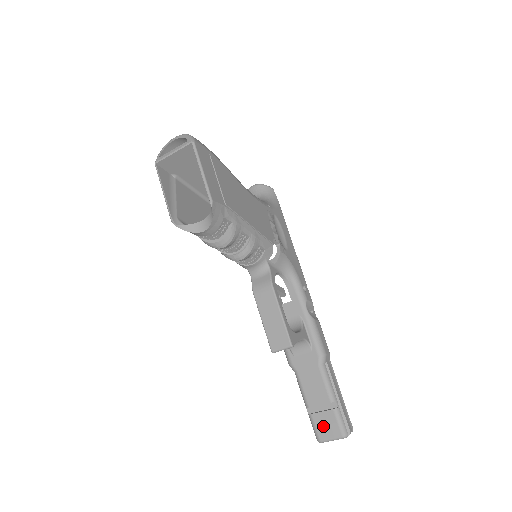
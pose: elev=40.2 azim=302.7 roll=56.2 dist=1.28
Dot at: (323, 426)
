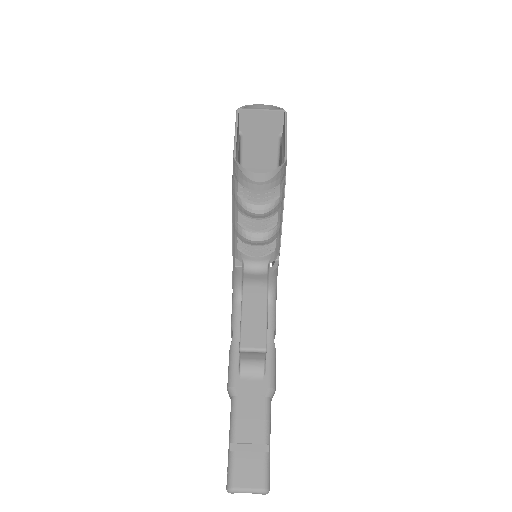
Dot at: (244, 470)
